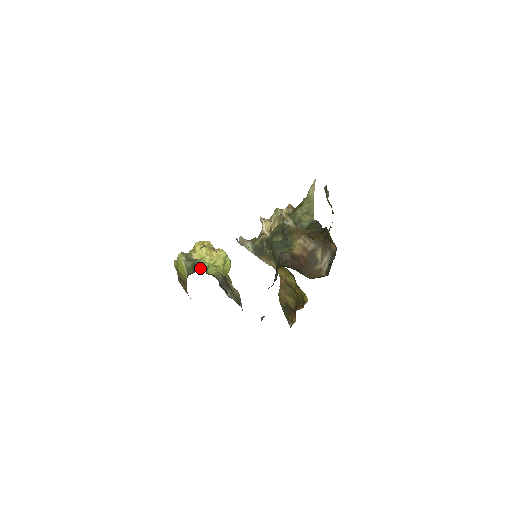
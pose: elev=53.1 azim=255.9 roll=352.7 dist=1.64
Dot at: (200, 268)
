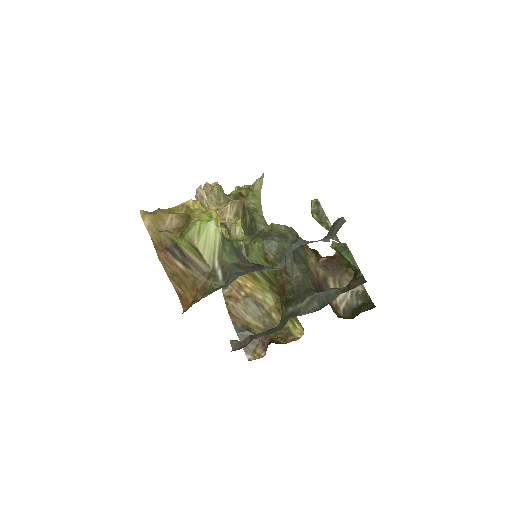
Dot at: occluded
